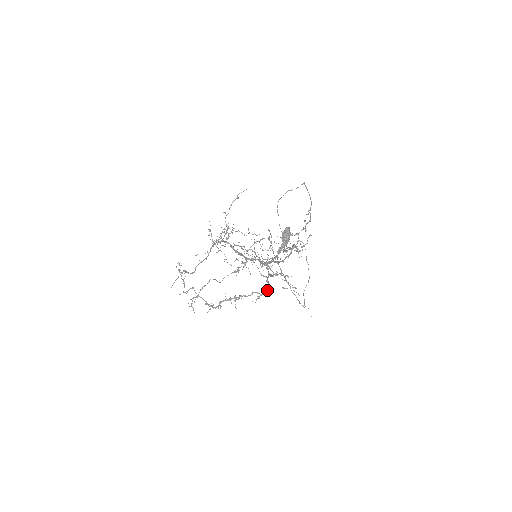
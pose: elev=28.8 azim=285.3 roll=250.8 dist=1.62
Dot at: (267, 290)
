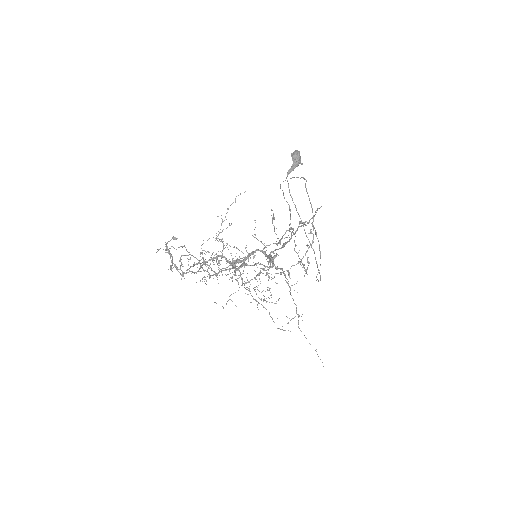
Dot at: (272, 265)
